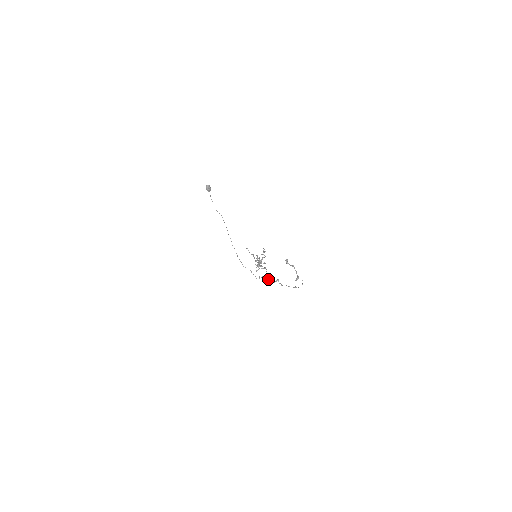
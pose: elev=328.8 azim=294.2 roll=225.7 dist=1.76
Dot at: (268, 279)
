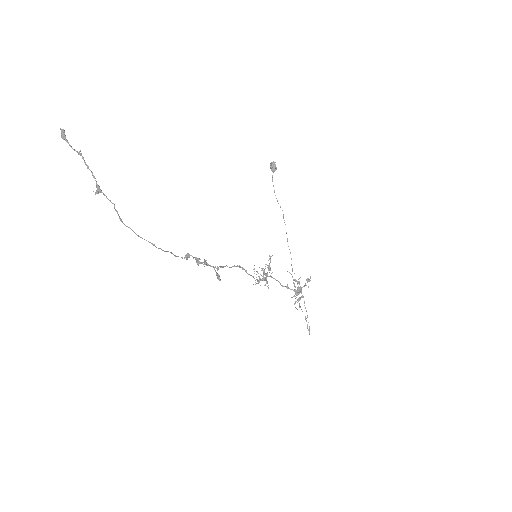
Dot at: occluded
